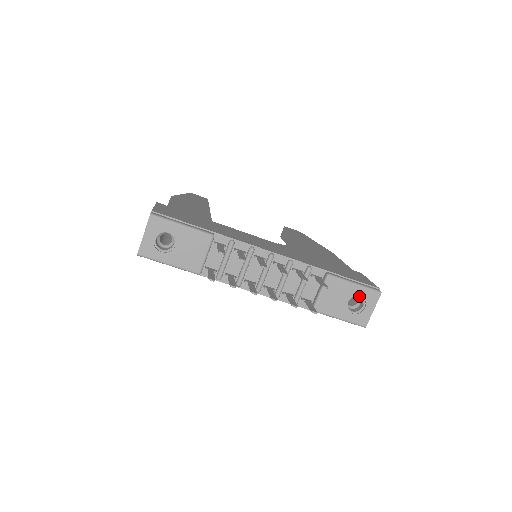
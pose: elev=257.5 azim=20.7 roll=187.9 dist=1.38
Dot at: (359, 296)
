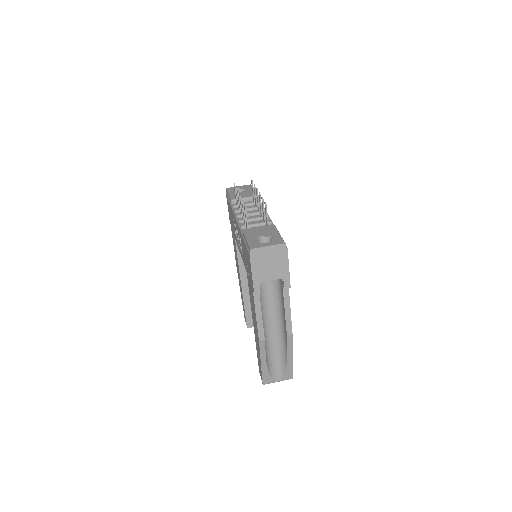
Dot at: (272, 239)
